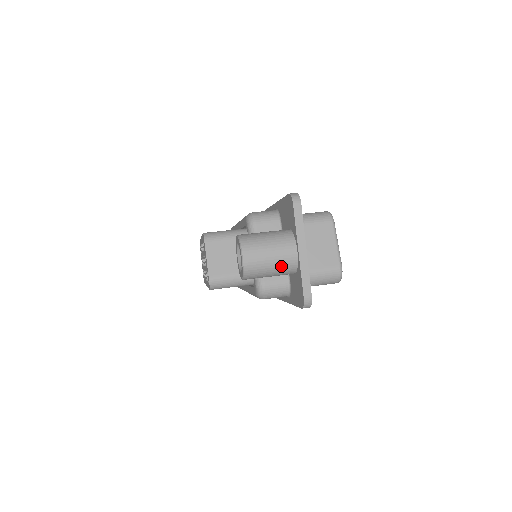
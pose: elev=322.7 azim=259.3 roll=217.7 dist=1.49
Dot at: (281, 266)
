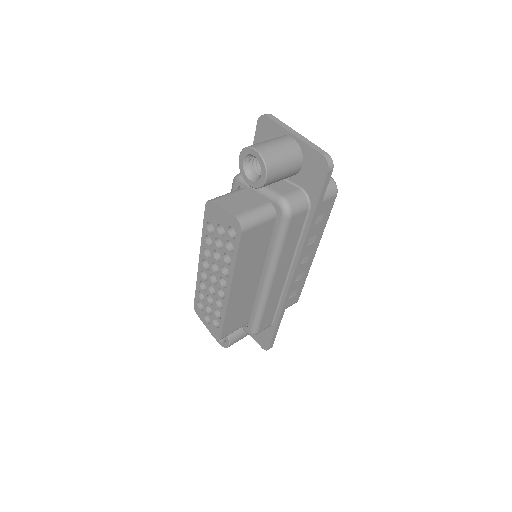
Dot at: (289, 151)
